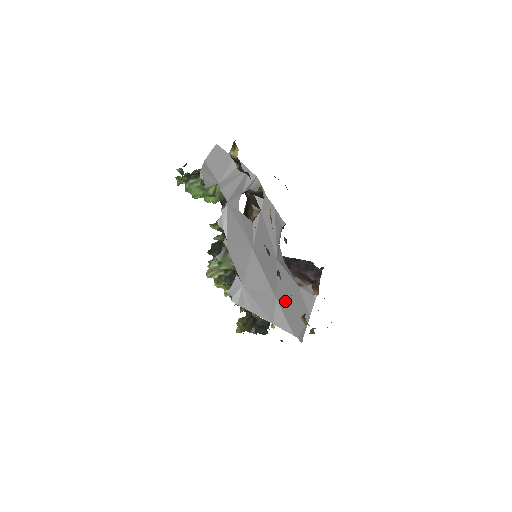
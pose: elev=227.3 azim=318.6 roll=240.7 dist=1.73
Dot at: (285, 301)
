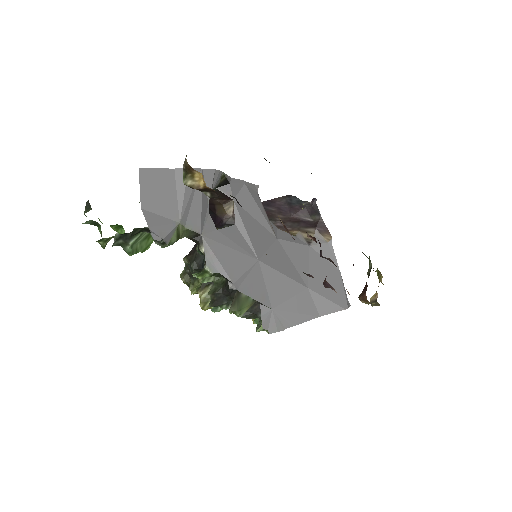
Dot at: (314, 280)
